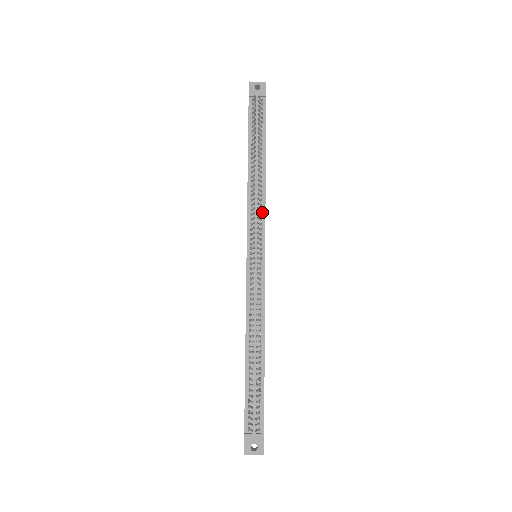
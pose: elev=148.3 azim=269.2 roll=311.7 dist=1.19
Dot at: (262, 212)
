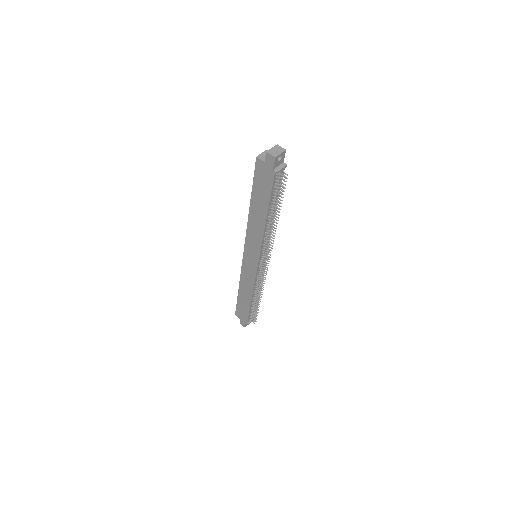
Dot at: occluded
